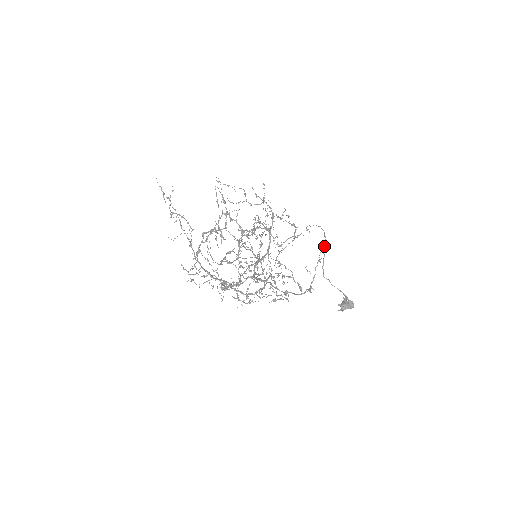
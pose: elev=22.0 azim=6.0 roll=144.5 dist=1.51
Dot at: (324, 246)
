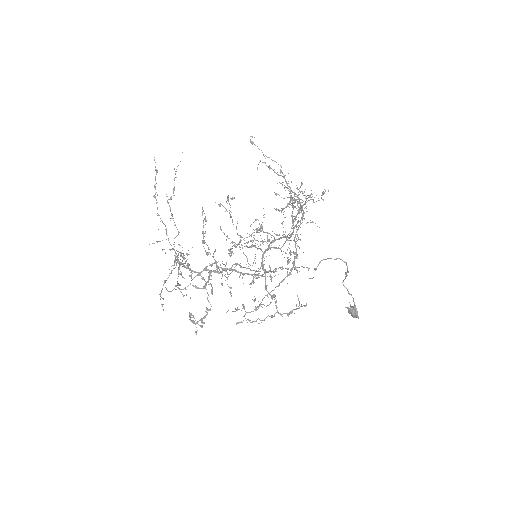
Dot at: (346, 273)
